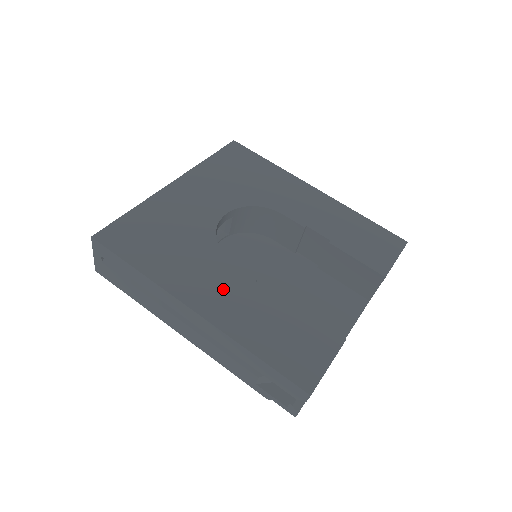
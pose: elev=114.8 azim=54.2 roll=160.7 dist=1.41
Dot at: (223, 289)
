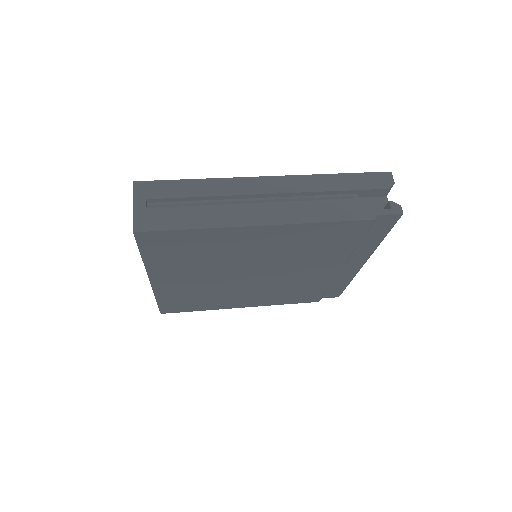
Dot at: occluded
